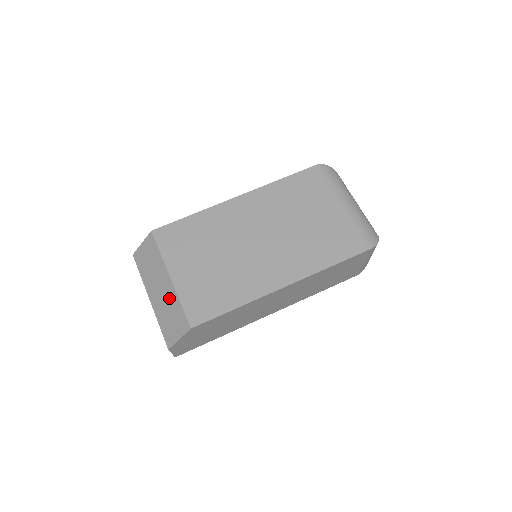
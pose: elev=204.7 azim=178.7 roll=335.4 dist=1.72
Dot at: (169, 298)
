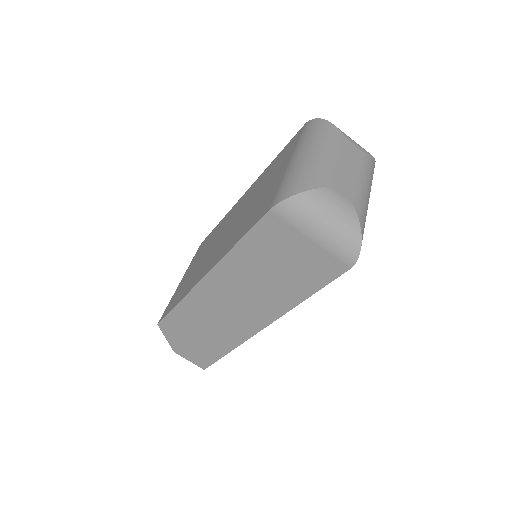
Dot at: occluded
